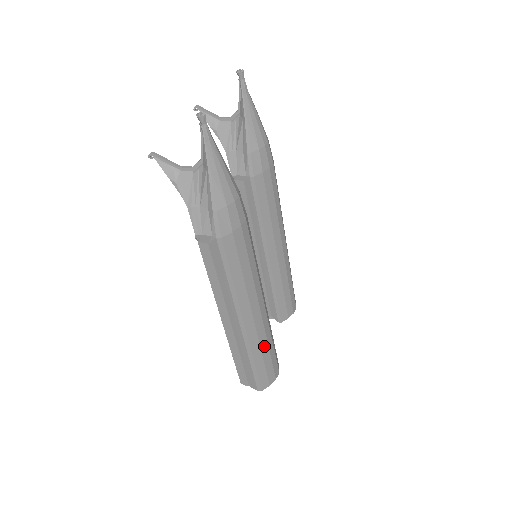
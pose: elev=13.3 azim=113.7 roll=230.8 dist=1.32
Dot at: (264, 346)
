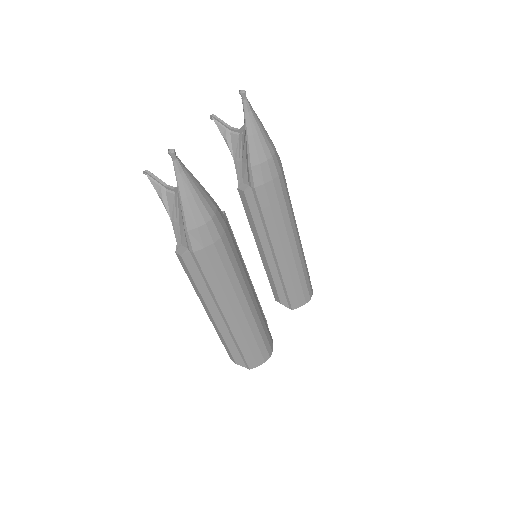
Dot at: (249, 336)
